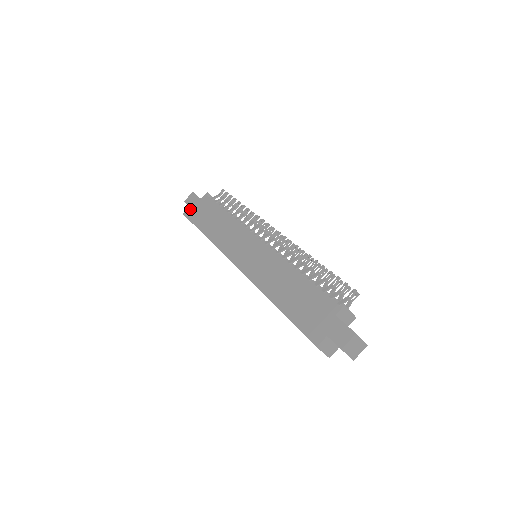
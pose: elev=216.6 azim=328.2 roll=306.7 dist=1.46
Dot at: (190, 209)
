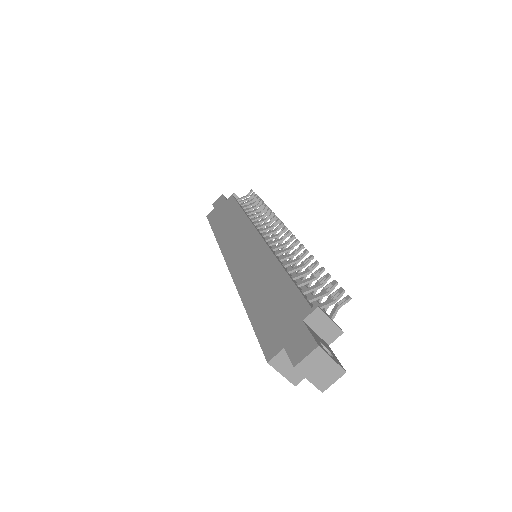
Dot at: (214, 211)
